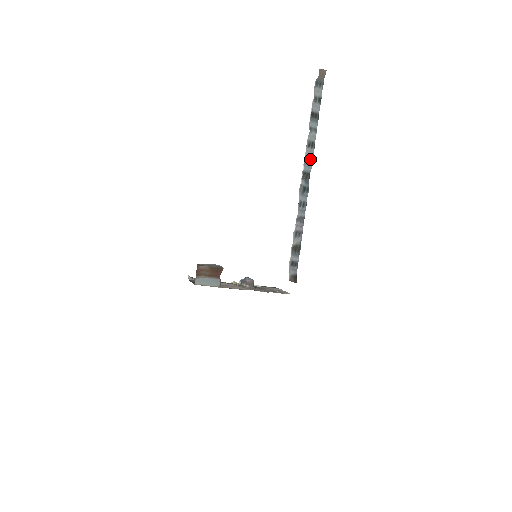
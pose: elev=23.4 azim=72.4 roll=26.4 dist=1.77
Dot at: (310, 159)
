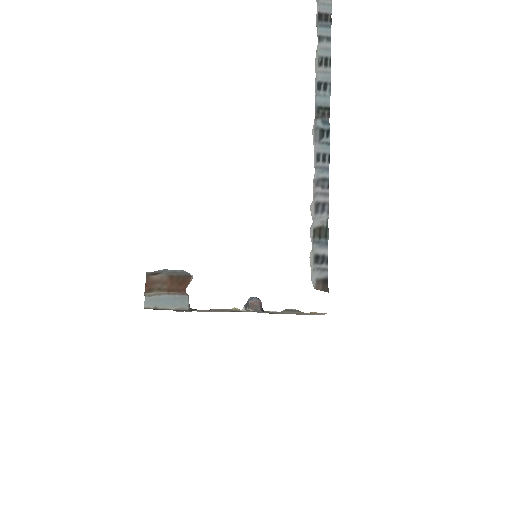
Dot at: (325, 84)
